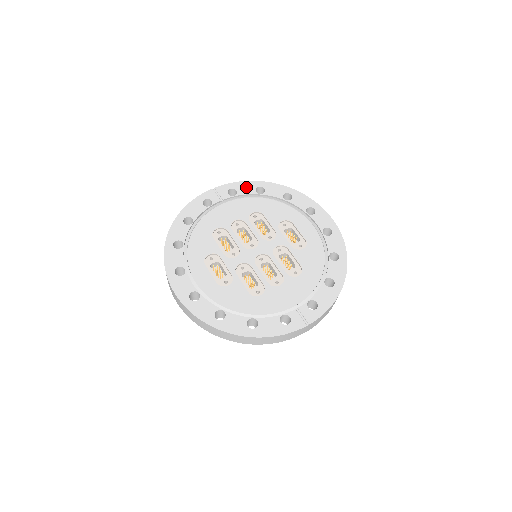
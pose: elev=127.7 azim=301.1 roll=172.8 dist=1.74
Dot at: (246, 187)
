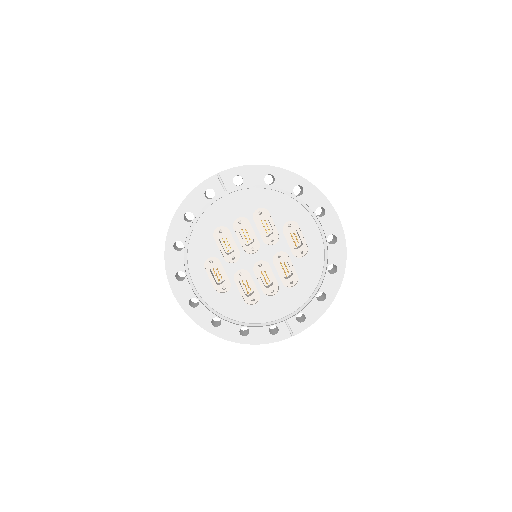
Dot at: (254, 174)
